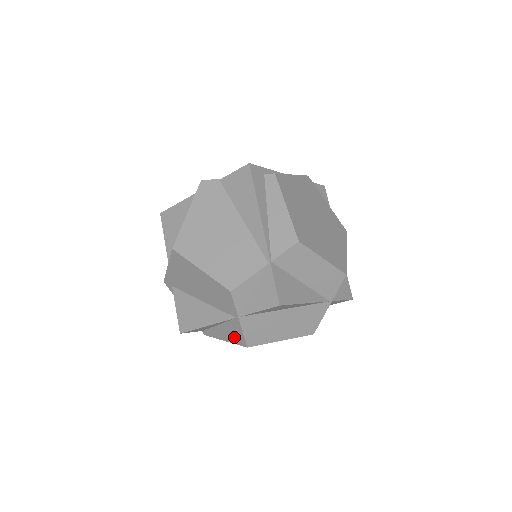
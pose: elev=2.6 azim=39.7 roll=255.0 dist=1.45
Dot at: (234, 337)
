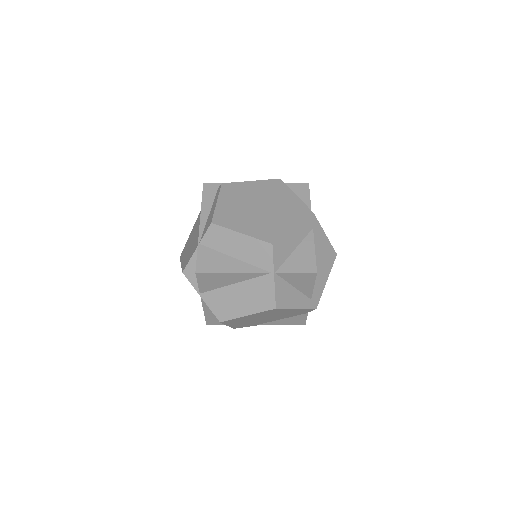
Dot at: occluded
